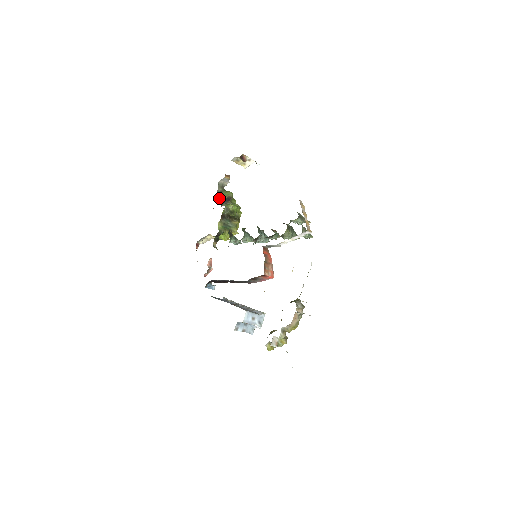
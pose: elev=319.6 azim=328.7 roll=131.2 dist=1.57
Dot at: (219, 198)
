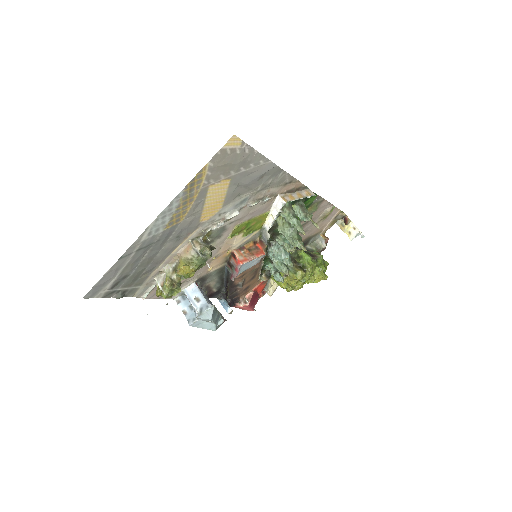
Dot at: (304, 251)
